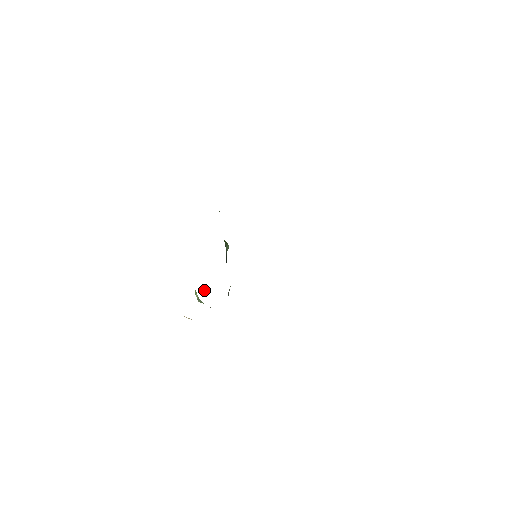
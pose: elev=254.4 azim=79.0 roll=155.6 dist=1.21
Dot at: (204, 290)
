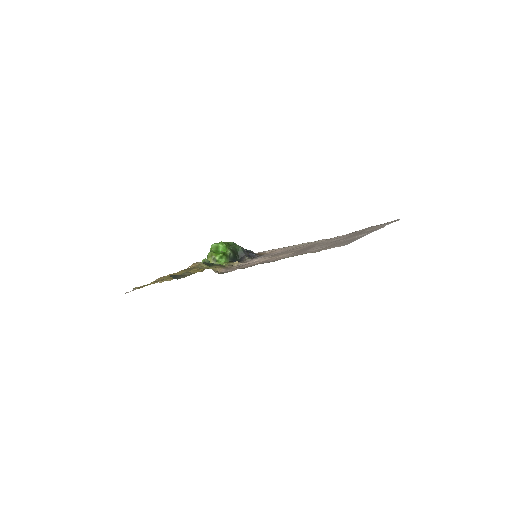
Dot at: occluded
